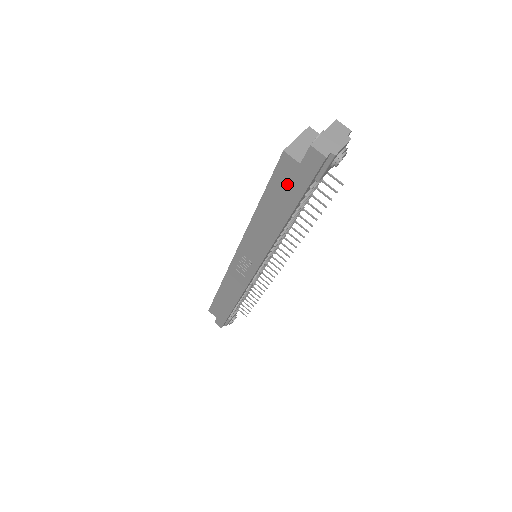
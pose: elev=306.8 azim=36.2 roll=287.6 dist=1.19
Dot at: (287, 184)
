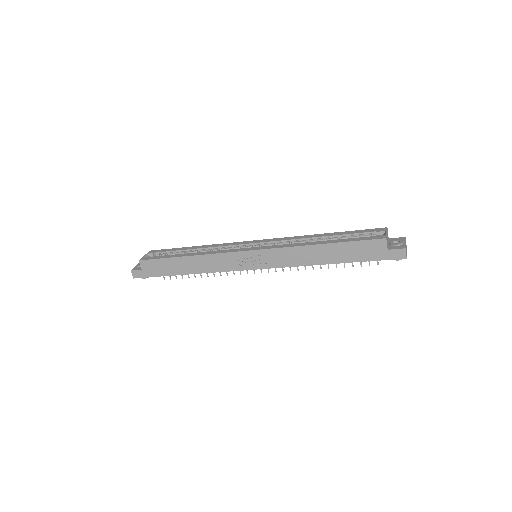
Dot at: (365, 250)
